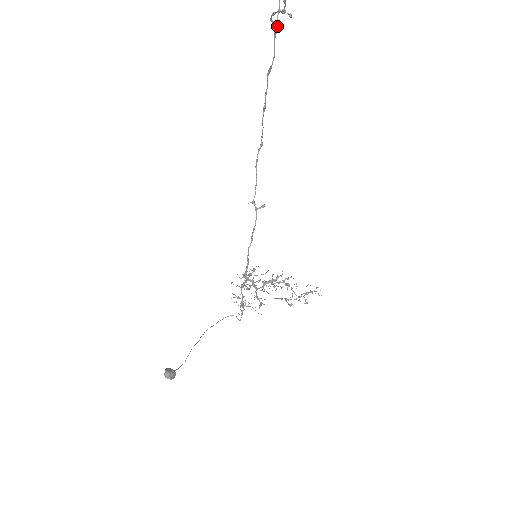
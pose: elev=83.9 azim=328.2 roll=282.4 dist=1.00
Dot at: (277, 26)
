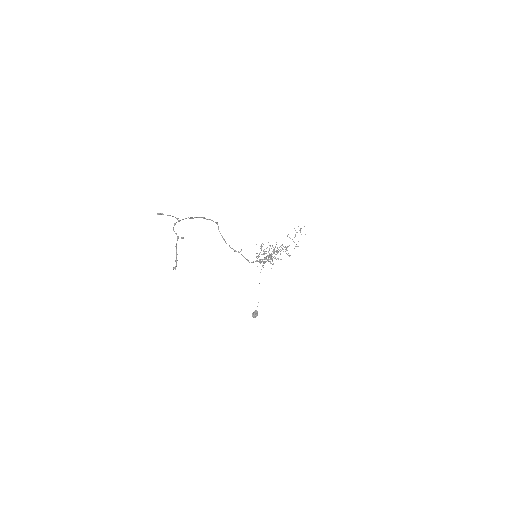
Dot at: occluded
